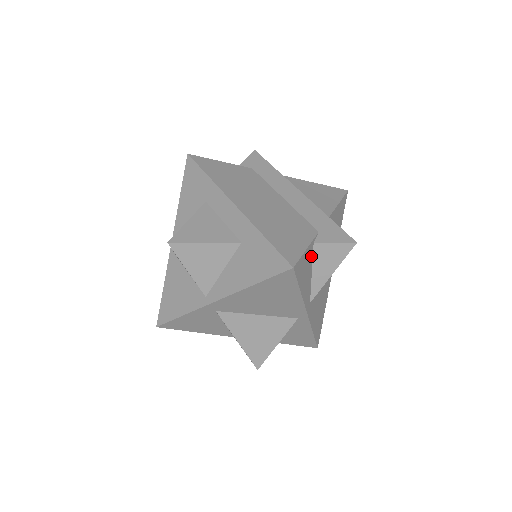
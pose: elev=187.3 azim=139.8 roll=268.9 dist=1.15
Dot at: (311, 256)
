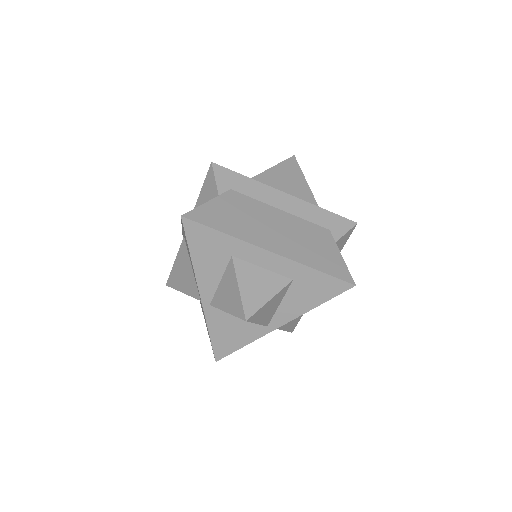
Dot at: occluded
